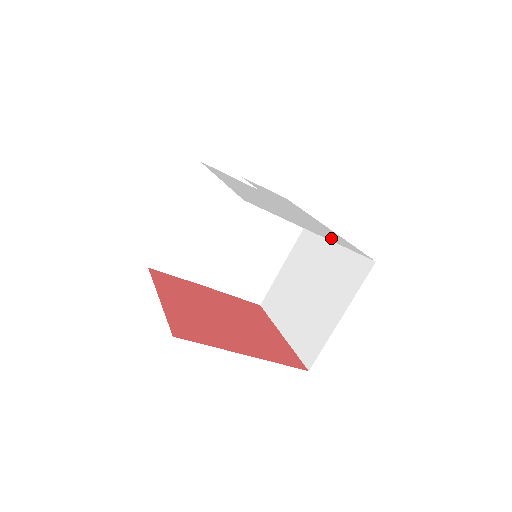
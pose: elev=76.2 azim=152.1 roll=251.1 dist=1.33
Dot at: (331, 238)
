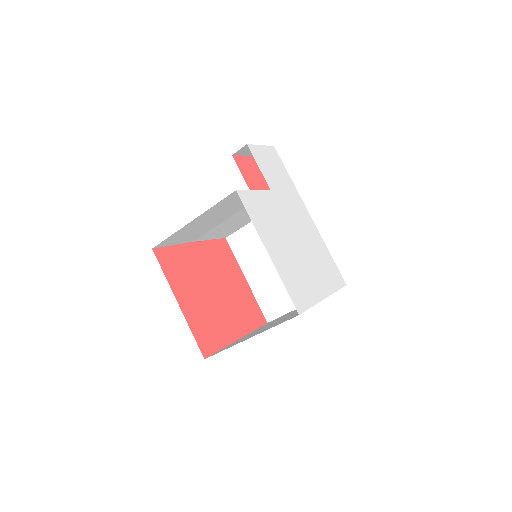
Dot at: (328, 280)
